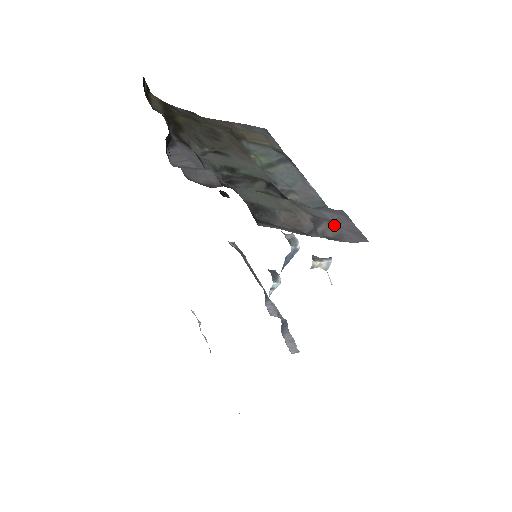
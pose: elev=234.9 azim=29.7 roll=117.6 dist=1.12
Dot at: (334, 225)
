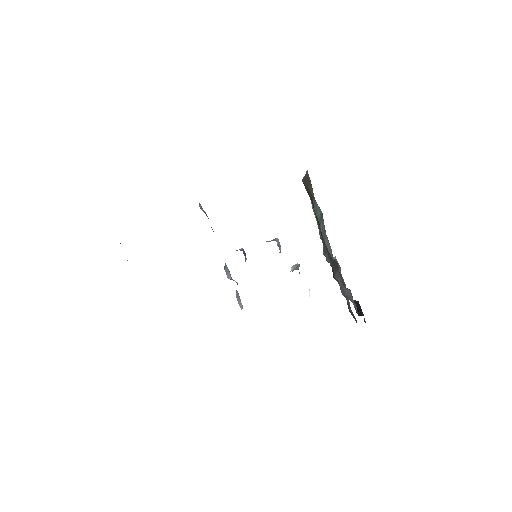
Dot at: occluded
